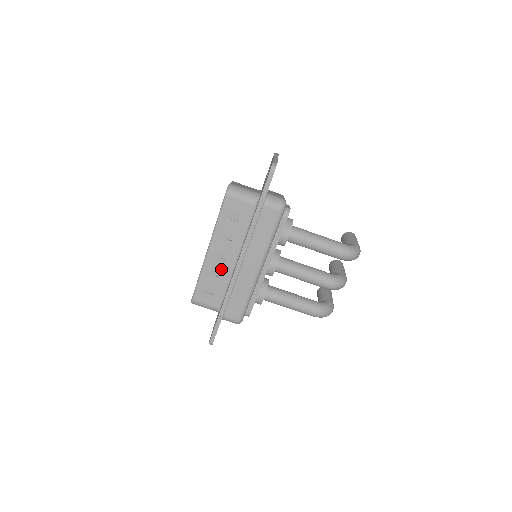
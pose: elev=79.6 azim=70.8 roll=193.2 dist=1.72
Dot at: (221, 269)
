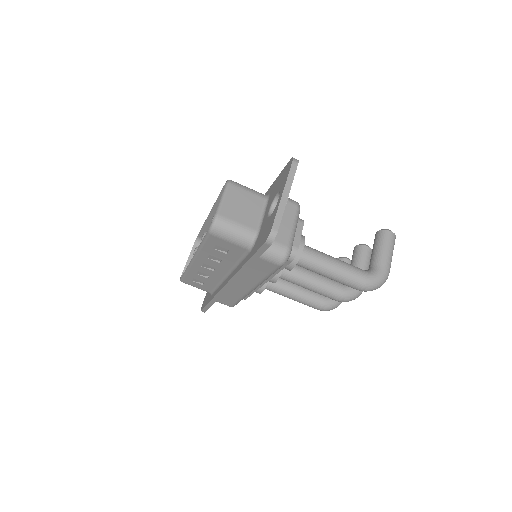
Dot at: (209, 275)
